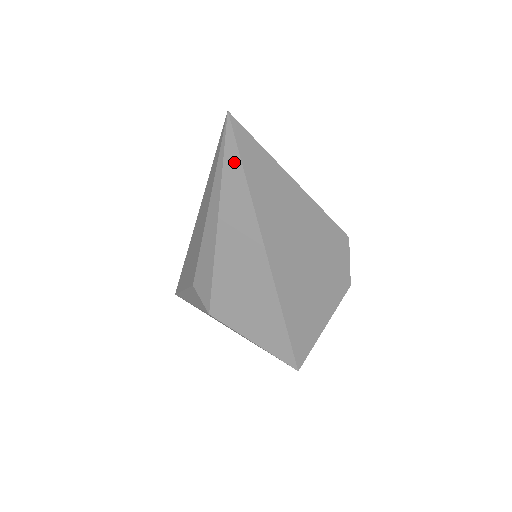
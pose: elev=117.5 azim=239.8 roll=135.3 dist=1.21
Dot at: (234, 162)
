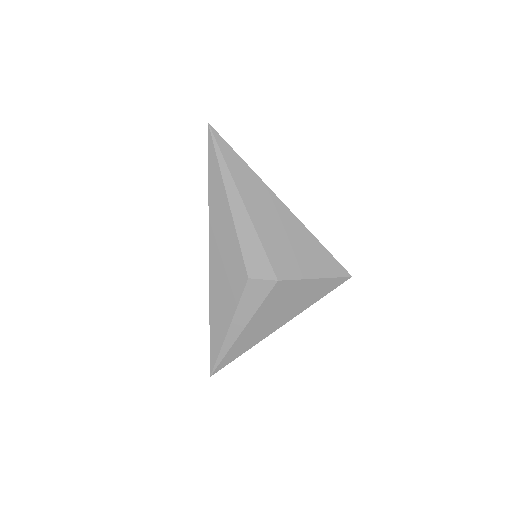
Dot at: (228, 151)
